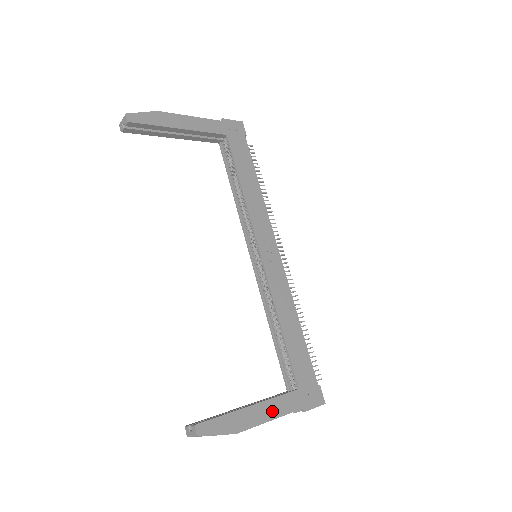
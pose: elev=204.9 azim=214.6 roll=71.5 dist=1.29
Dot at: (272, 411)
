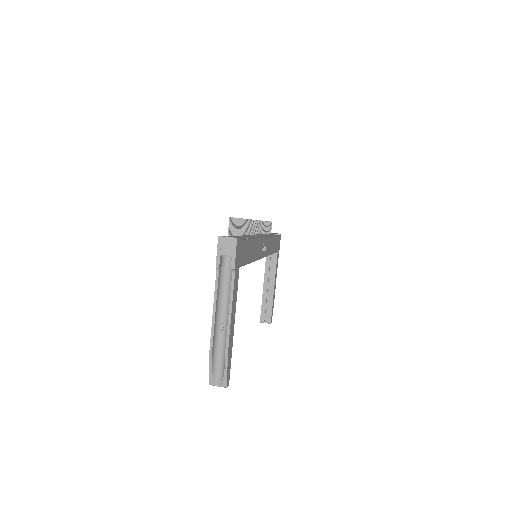
Dot at: (276, 275)
